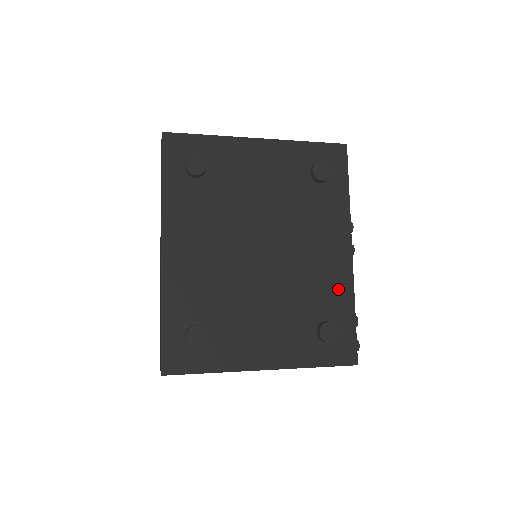
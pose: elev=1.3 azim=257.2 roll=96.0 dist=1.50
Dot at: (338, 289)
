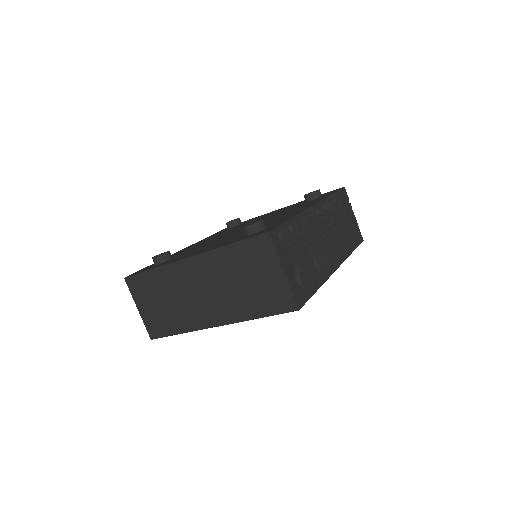
Dot at: (286, 217)
